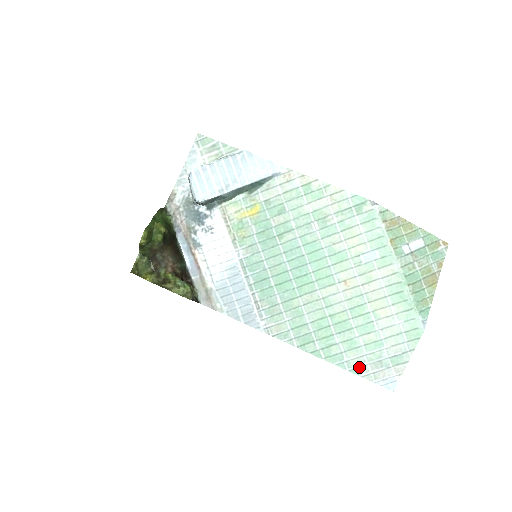
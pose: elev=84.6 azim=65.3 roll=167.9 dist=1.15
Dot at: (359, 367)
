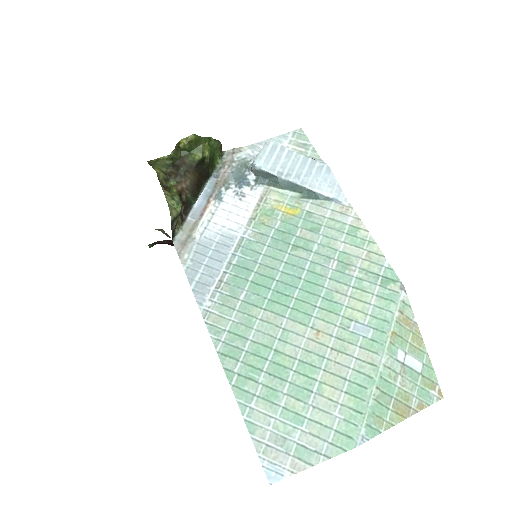
Dot at: (258, 425)
